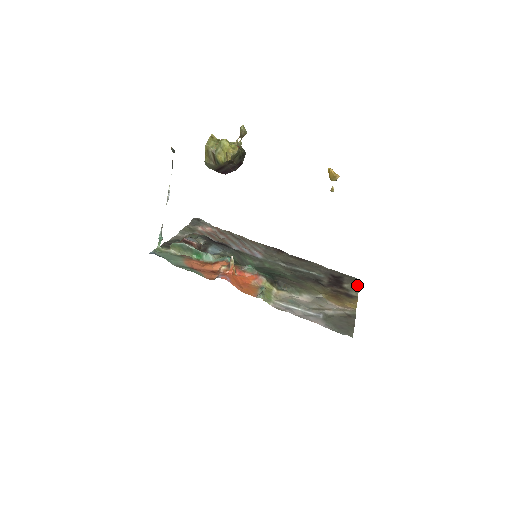
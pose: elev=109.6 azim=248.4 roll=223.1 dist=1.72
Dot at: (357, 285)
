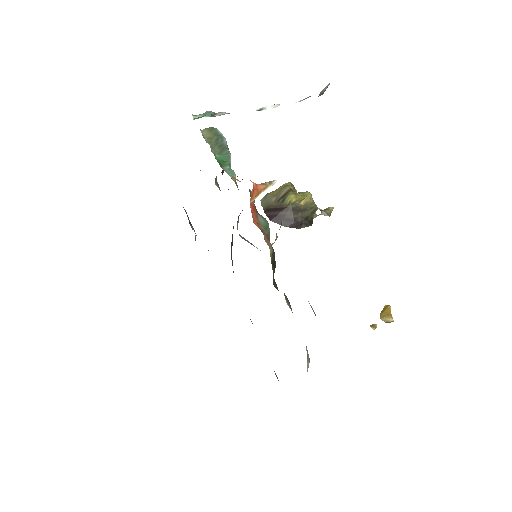
Dot at: occluded
